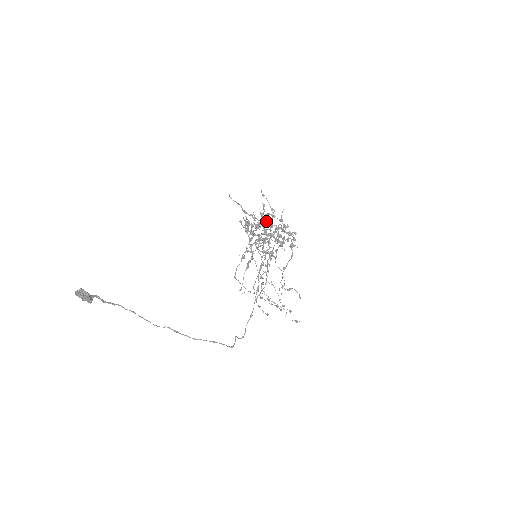
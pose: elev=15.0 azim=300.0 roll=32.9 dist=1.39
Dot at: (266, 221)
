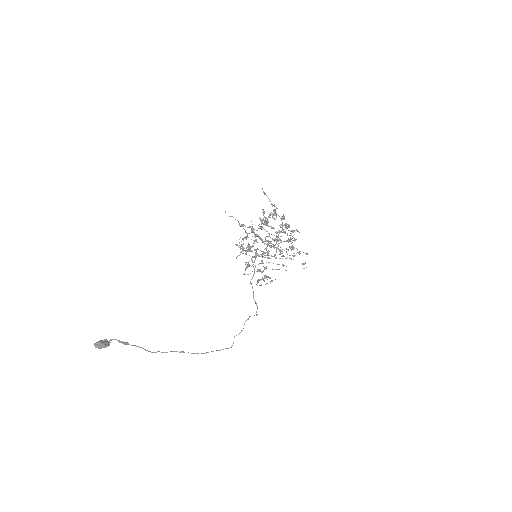
Dot at: (265, 230)
